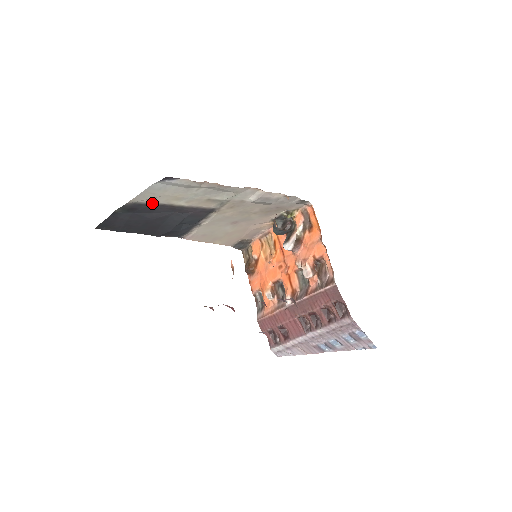
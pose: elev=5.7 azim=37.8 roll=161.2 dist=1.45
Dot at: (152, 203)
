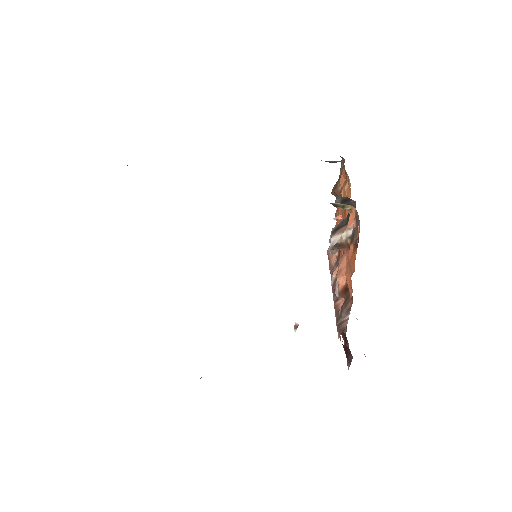
Dot at: occluded
